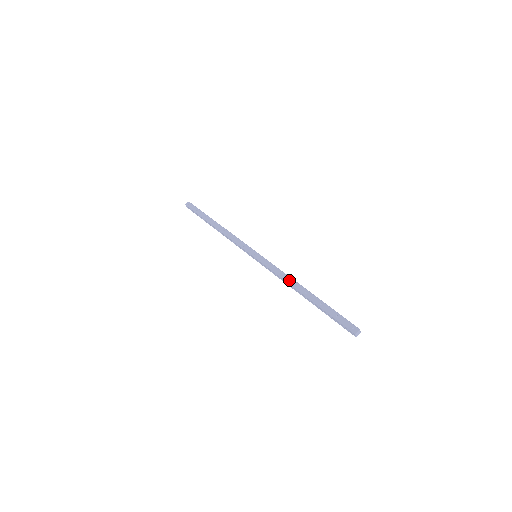
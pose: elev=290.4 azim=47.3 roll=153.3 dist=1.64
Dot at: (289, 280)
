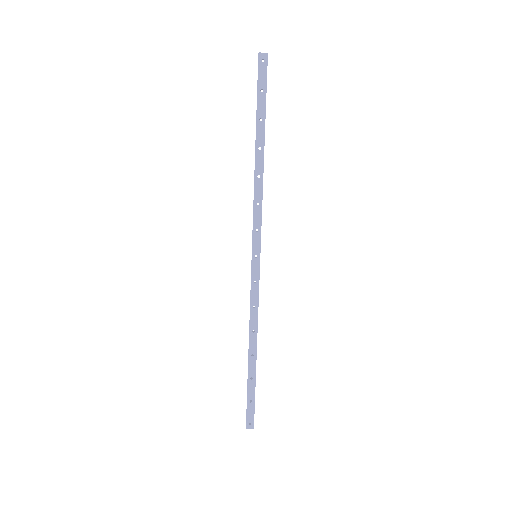
Dot at: (253, 326)
